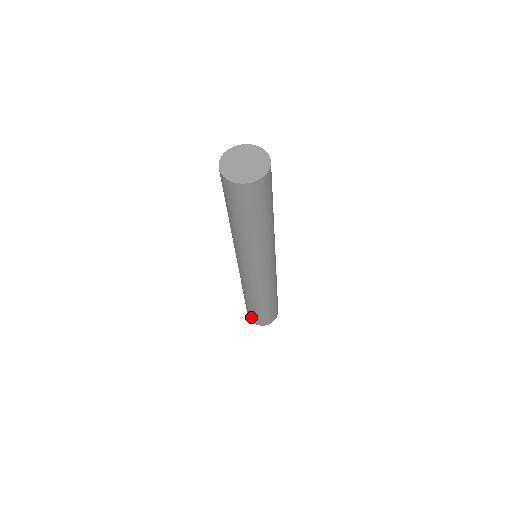
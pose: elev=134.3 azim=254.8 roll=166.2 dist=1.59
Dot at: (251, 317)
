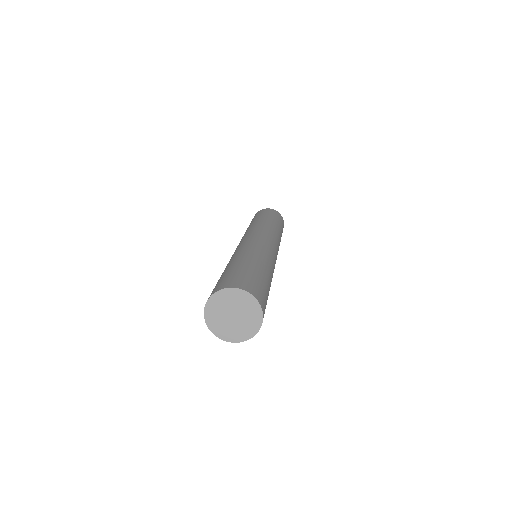
Dot at: occluded
